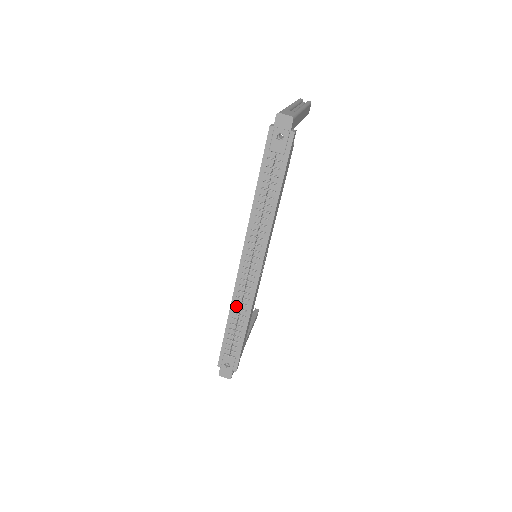
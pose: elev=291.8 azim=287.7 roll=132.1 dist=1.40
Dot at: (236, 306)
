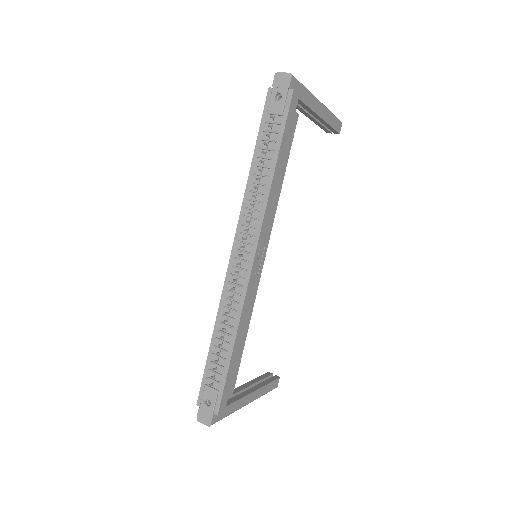
Dot at: occluded
